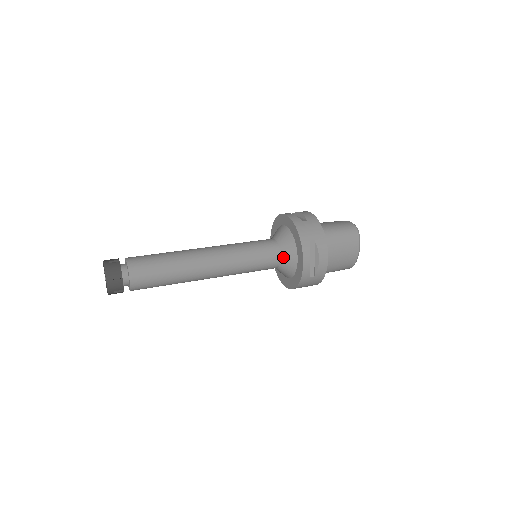
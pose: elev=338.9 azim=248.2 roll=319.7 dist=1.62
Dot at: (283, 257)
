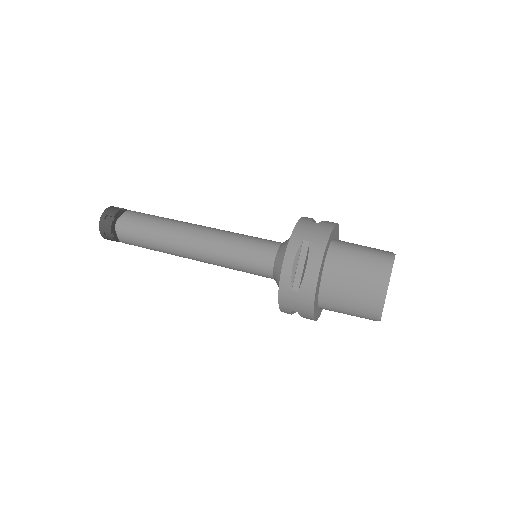
Dot at: (276, 260)
